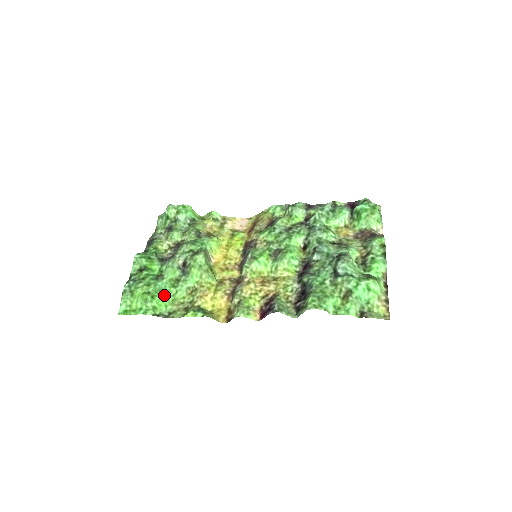
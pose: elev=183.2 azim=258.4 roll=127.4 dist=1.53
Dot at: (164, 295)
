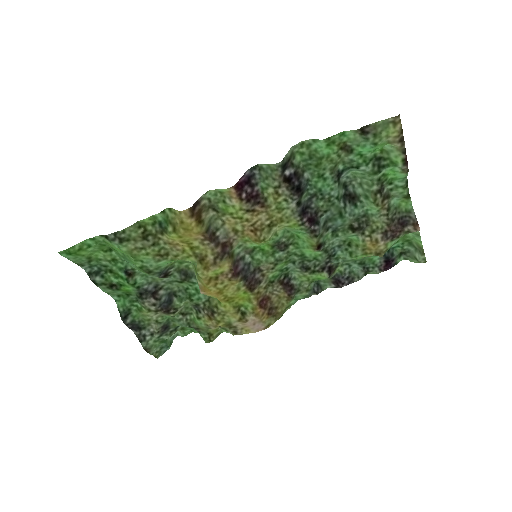
Dot at: (125, 256)
